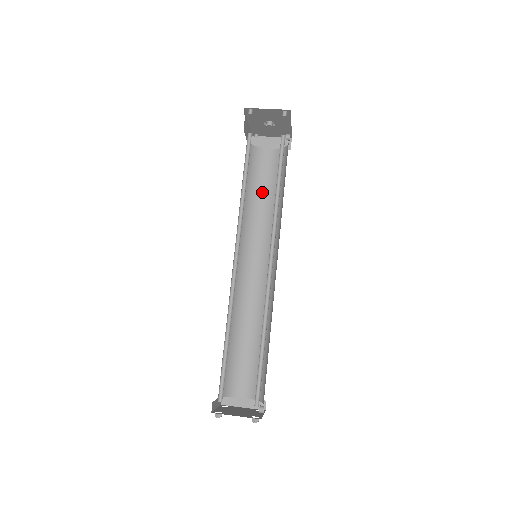
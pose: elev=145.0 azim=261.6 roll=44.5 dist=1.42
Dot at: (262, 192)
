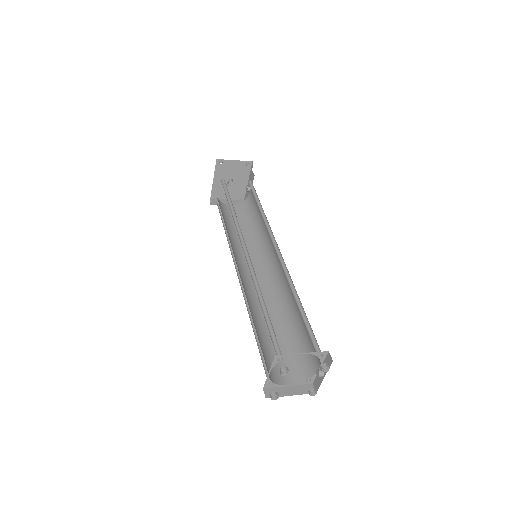
Dot at: (236, 229)
